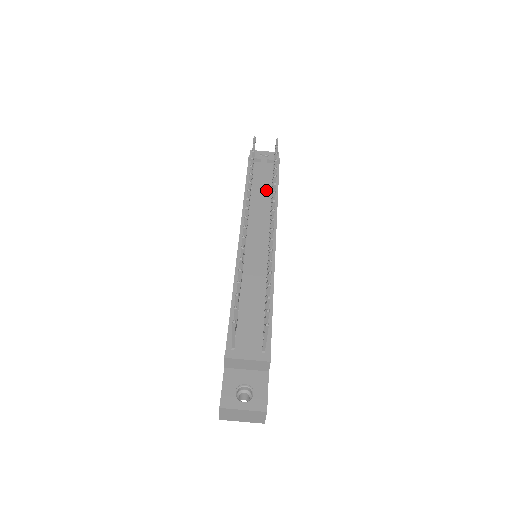
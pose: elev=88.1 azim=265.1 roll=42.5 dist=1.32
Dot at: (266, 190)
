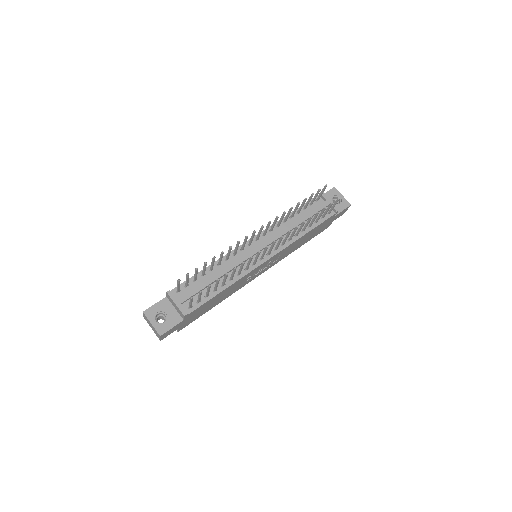
Dot at: occluded
